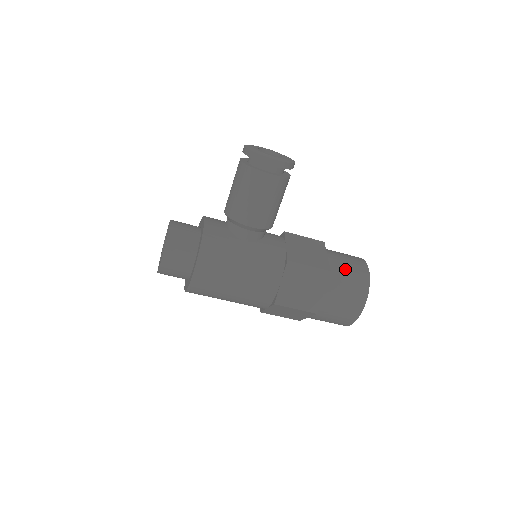
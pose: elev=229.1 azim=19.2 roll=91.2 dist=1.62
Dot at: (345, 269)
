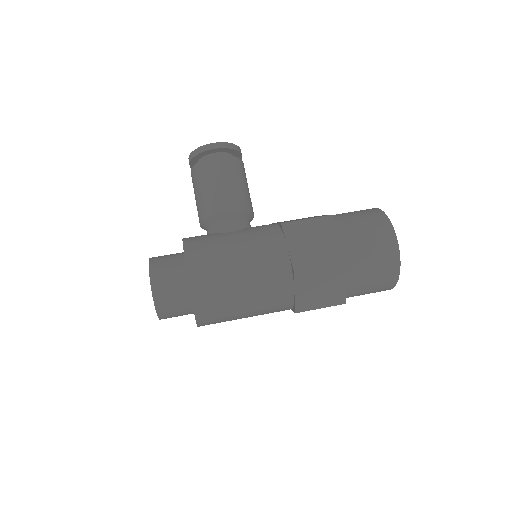
Dot at: (350, 214)
